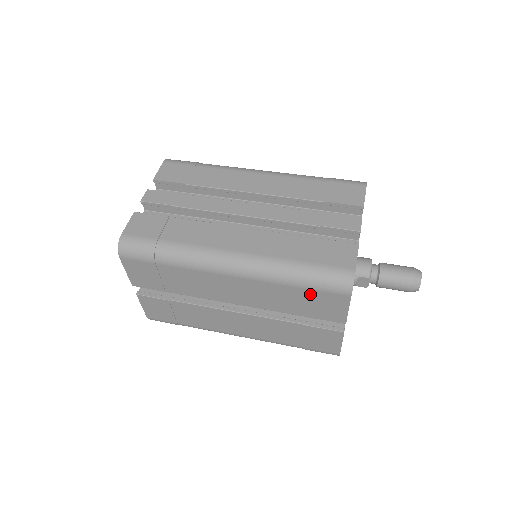
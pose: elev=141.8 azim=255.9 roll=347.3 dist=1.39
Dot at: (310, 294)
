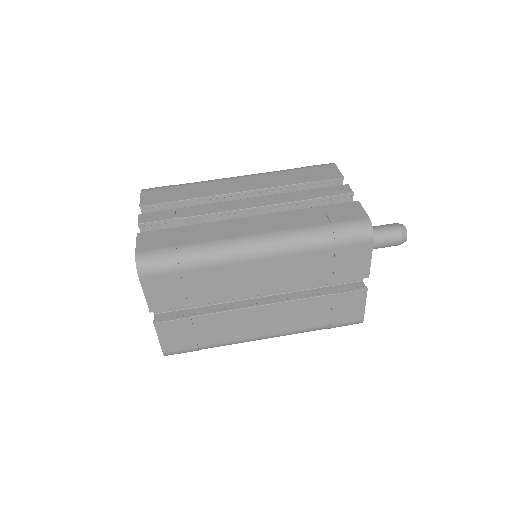
Dot at: (336, 253)
